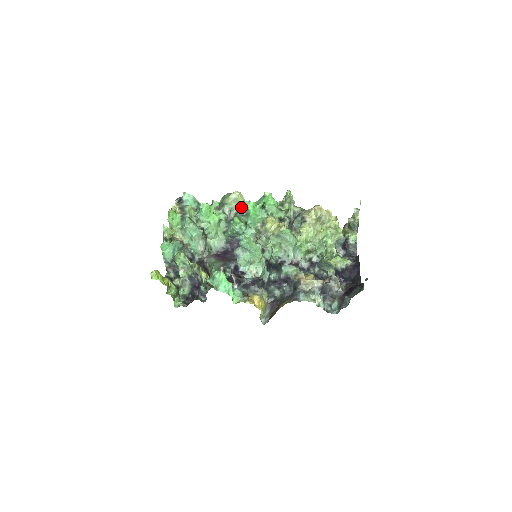
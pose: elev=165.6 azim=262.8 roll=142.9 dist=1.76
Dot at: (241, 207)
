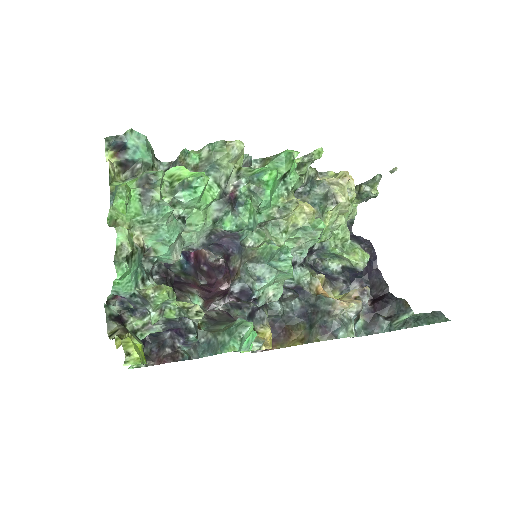
Dot at: (242, 171)
